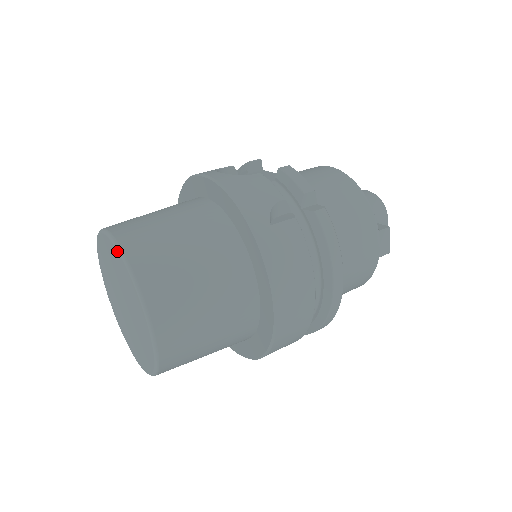
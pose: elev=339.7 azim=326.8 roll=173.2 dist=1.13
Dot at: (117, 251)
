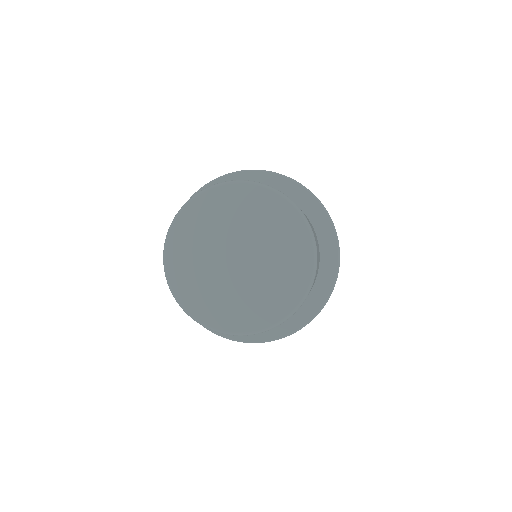
Dot at: (274, 192)
